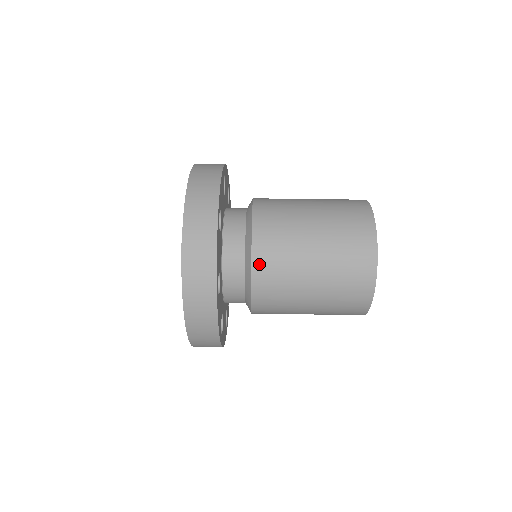
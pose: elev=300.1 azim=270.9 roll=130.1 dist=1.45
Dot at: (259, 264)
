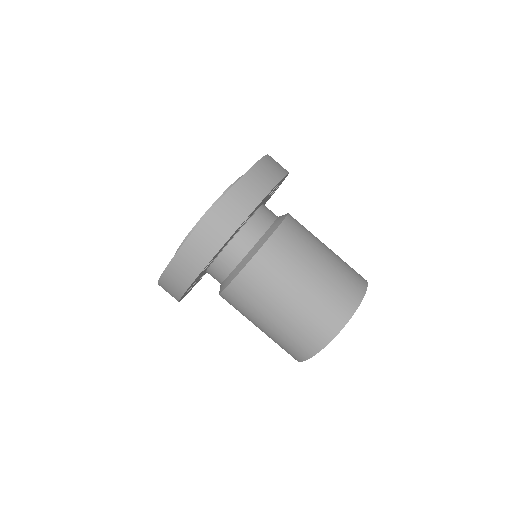
Dot at: (248, 274)
